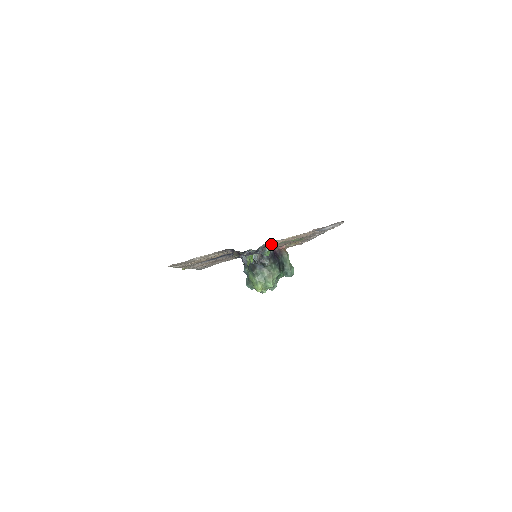
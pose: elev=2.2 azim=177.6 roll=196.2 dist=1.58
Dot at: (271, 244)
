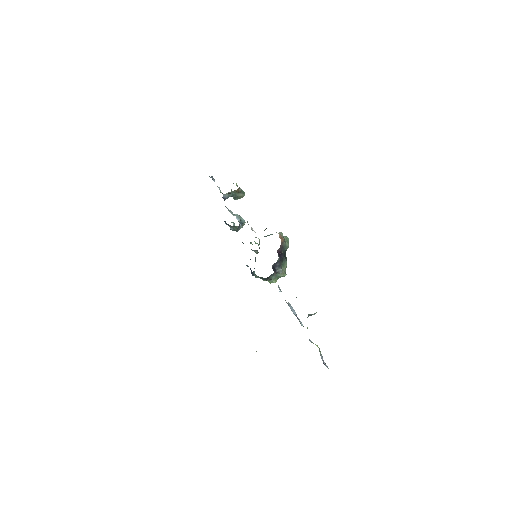
Dot at: occluded
